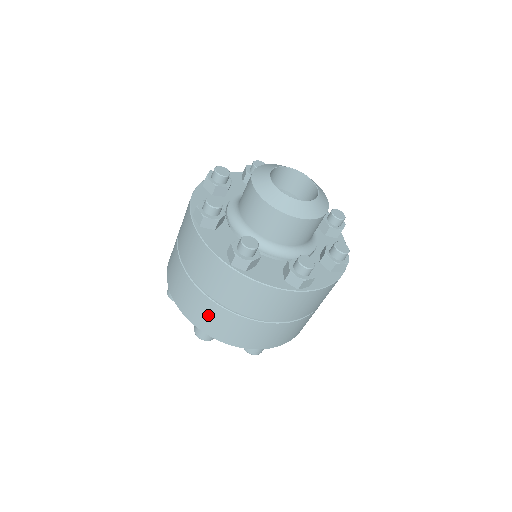
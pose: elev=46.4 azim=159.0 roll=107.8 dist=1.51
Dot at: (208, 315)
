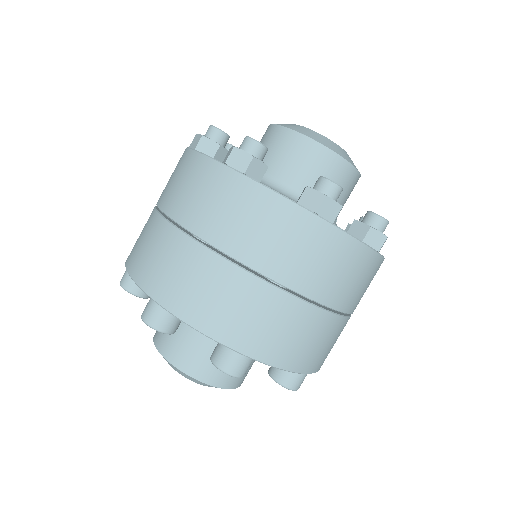
Dot at: (172, 263)
